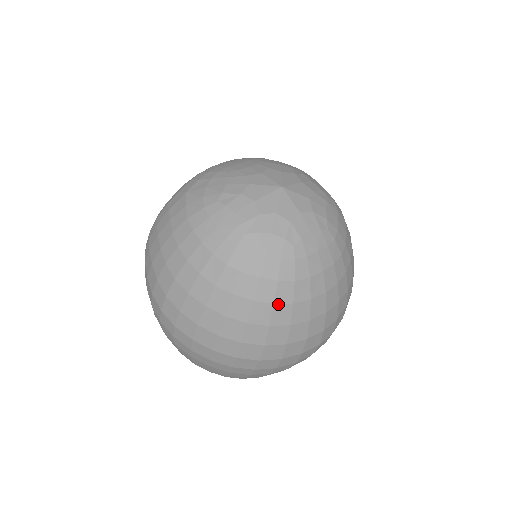
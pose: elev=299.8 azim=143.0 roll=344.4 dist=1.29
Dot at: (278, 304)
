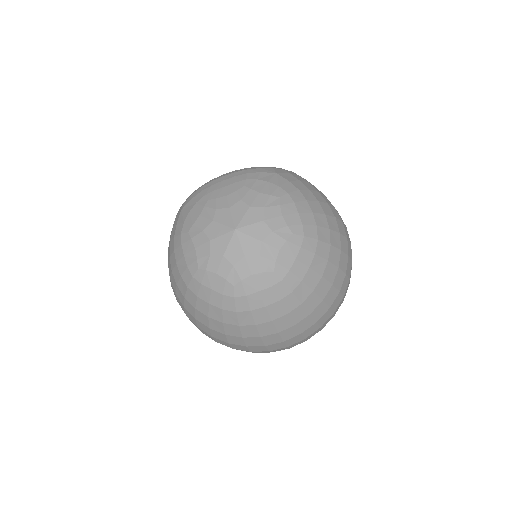
Dot at: (227, 324)
